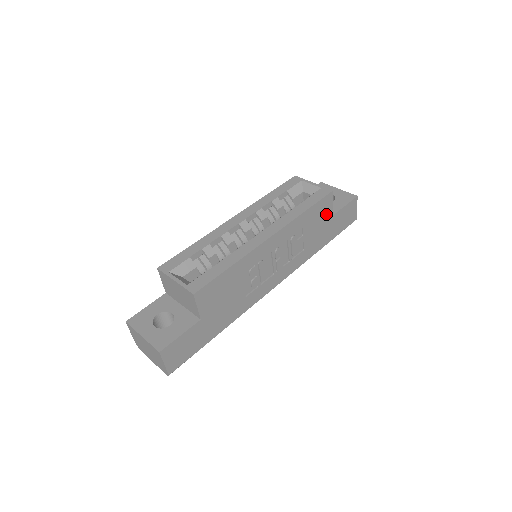
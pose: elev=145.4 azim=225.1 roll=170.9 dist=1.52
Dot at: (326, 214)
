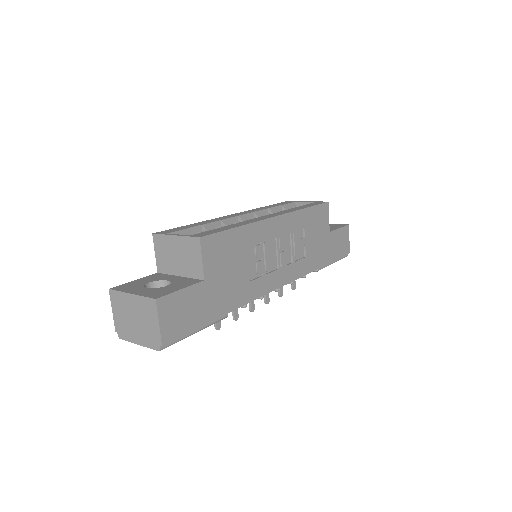
Dot at: (323, 226)
